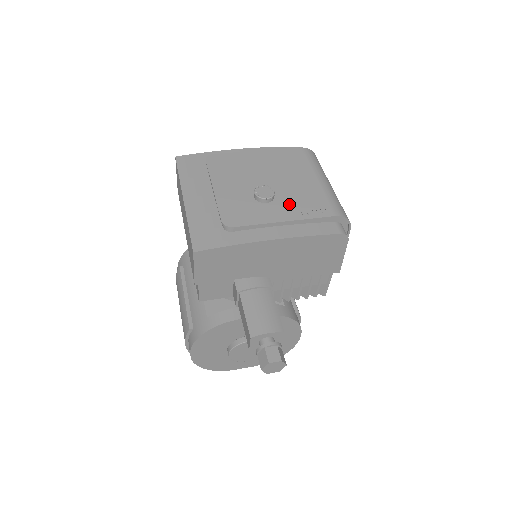
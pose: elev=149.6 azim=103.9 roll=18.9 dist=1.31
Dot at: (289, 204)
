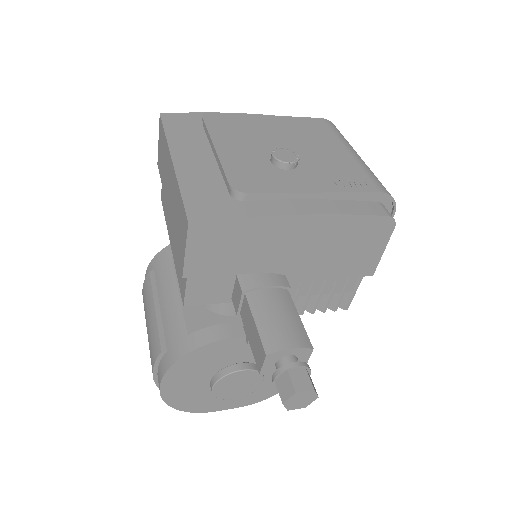
Dot at: (318, 174)
